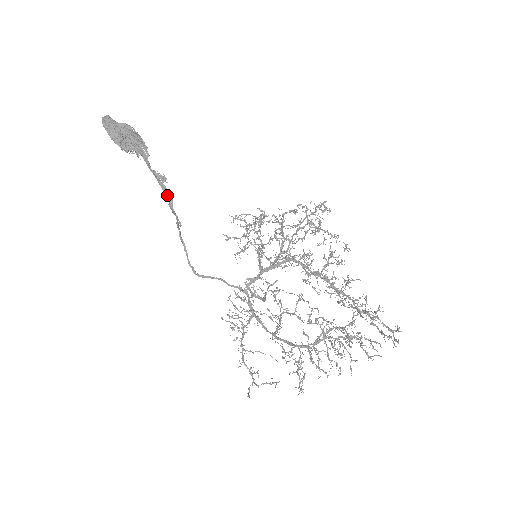
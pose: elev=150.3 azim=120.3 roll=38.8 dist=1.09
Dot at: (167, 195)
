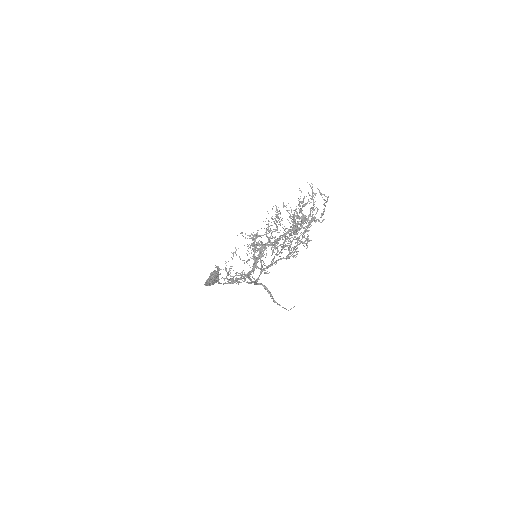
Dot at: occluded
